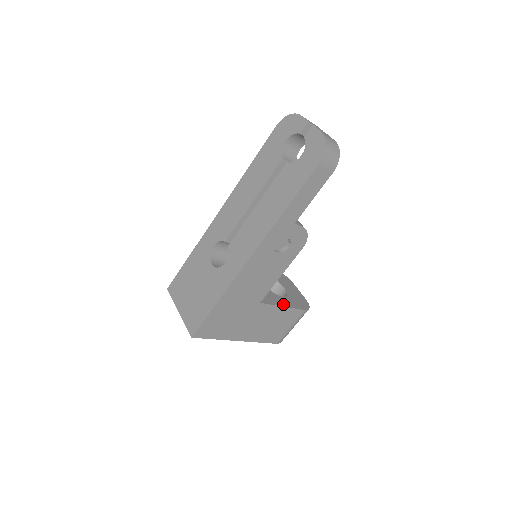
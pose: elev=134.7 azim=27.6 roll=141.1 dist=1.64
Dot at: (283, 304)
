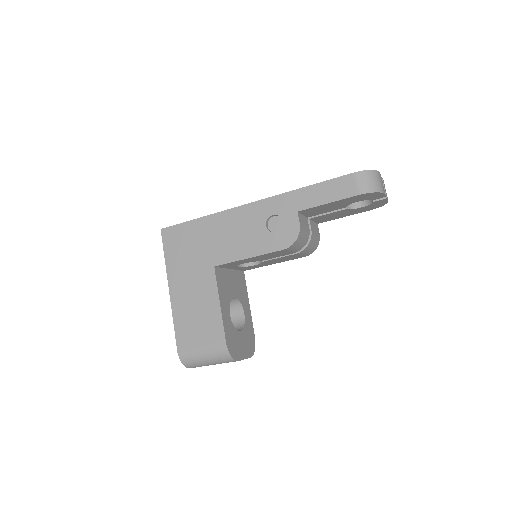
Dot at: (223, 306)
